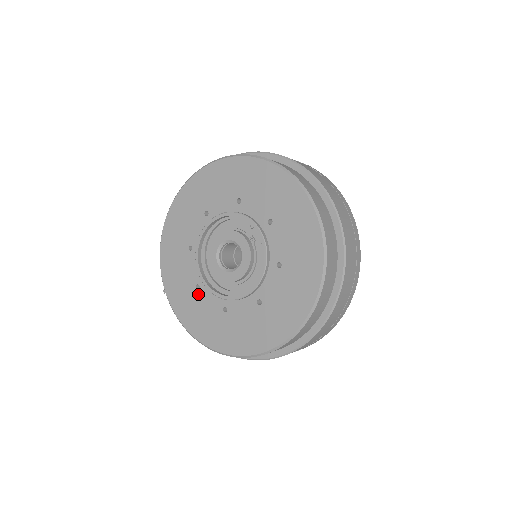
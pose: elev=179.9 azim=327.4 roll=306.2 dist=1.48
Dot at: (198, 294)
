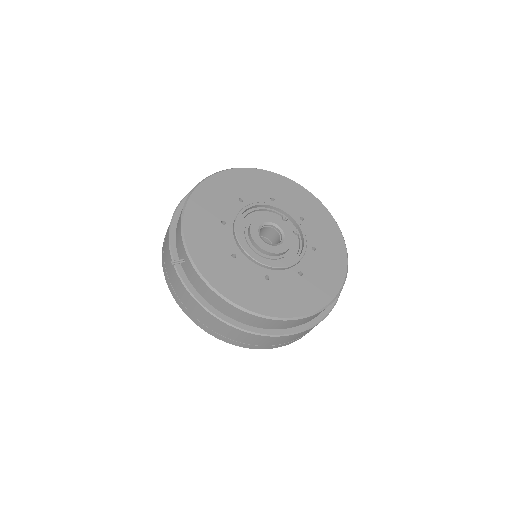
Dot at: (235, 262)
